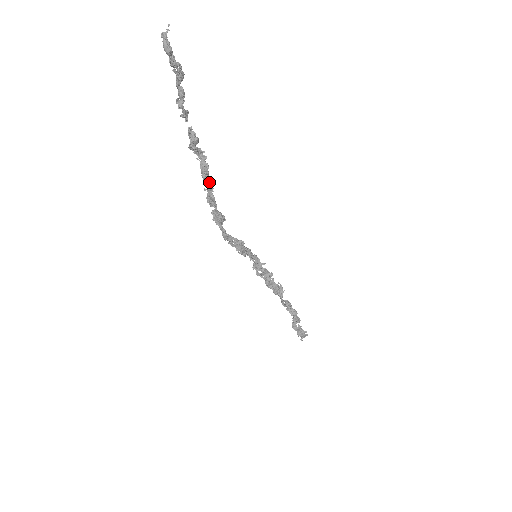
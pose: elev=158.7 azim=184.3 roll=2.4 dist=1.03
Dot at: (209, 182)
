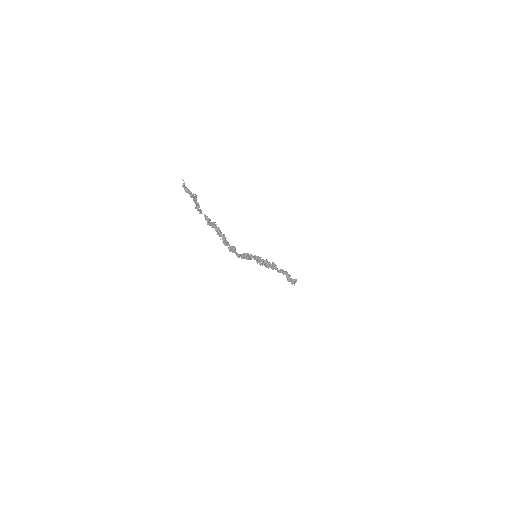
Dot at: (223, 236)
